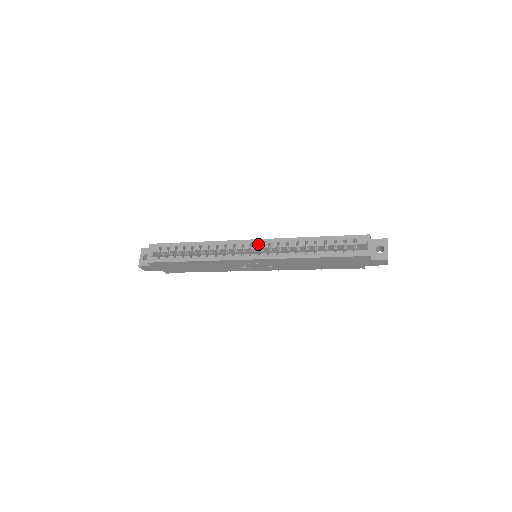
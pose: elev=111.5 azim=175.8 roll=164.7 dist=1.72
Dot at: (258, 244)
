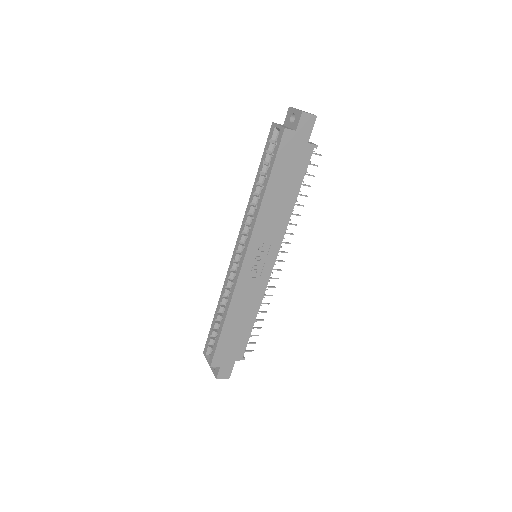
Dot at: (238, 245)
